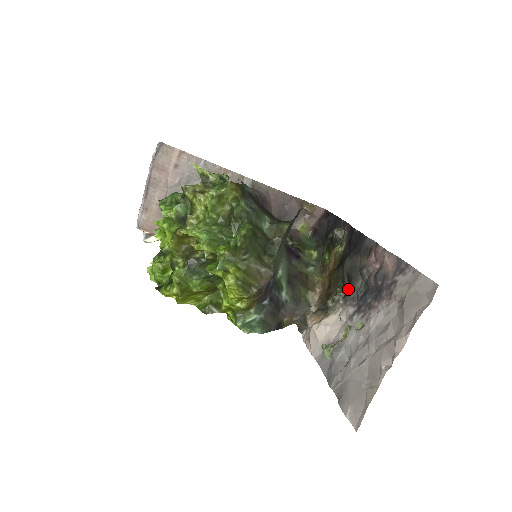
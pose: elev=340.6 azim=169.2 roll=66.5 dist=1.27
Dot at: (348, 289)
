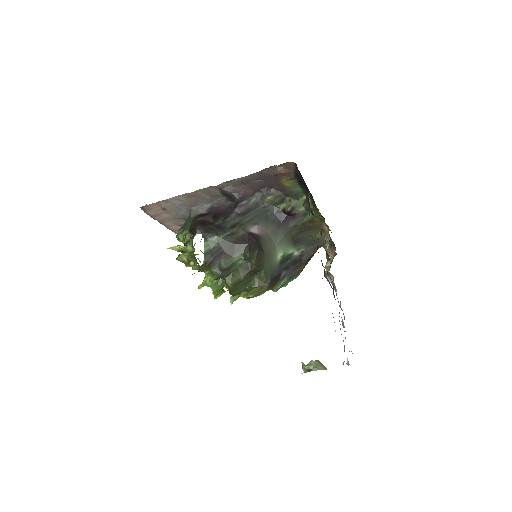
Dot at: occluded
